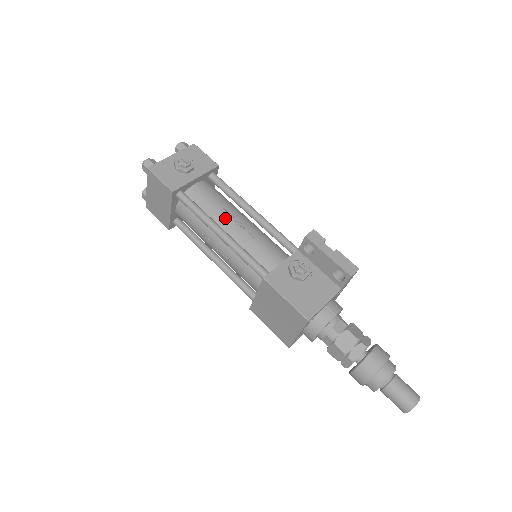
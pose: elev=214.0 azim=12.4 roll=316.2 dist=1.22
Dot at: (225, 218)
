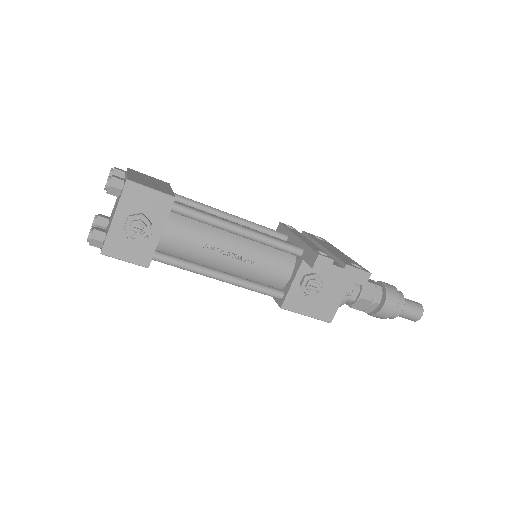
Dot at: (215, 257)
